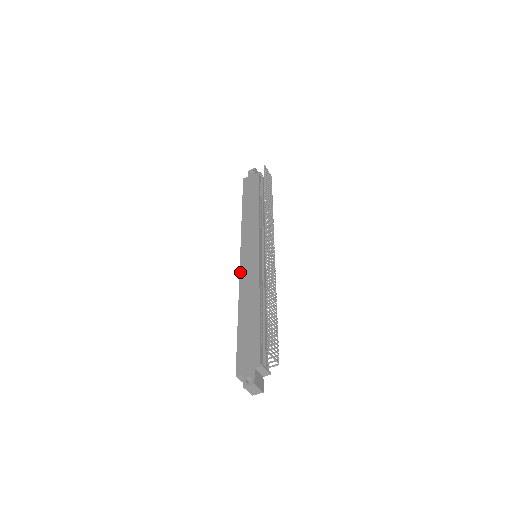
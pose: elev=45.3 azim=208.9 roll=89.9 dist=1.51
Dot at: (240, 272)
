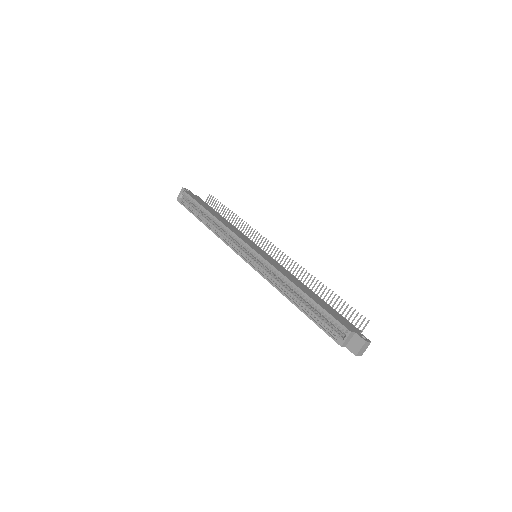
Dot at: (266, 259)
